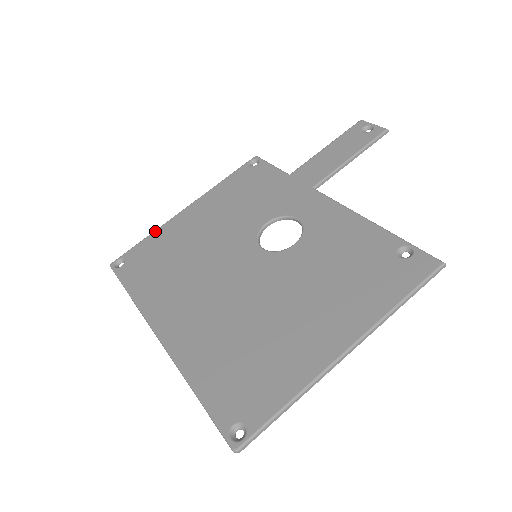
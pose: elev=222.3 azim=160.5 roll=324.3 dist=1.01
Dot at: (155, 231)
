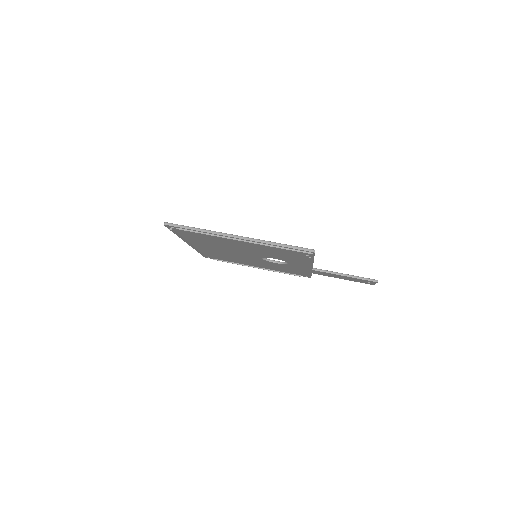
Dot at: occluded
